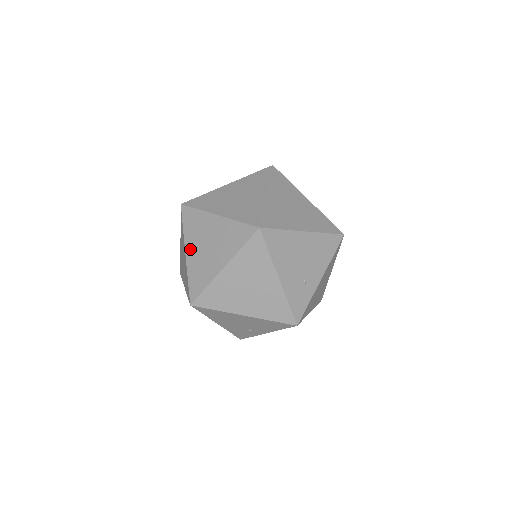
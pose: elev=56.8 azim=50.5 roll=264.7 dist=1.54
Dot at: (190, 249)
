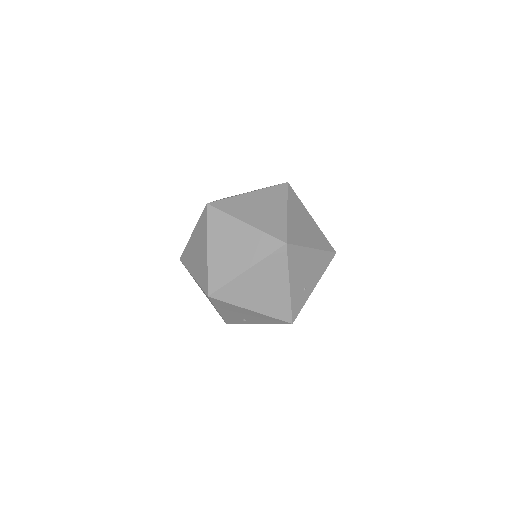
Dot at: (213, 247)
